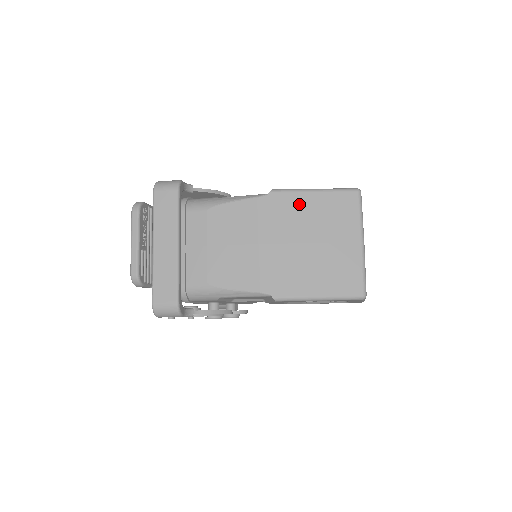
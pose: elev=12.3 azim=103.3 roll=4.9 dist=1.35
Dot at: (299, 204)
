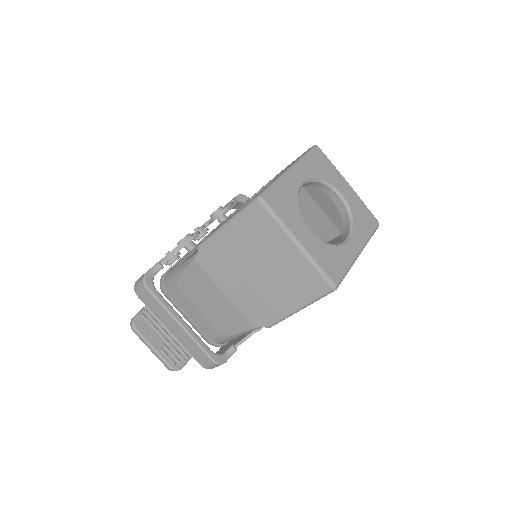
Dot at: (224, 246)
